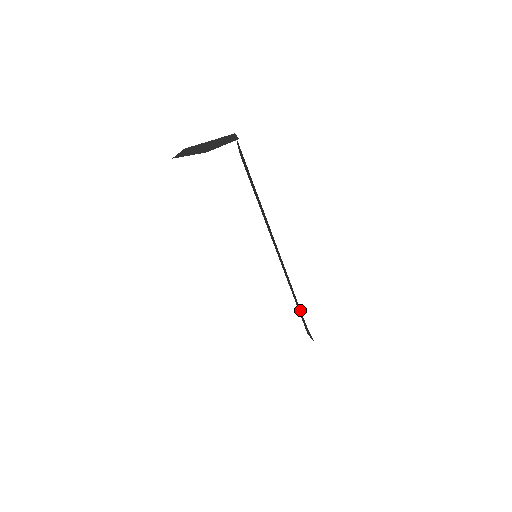
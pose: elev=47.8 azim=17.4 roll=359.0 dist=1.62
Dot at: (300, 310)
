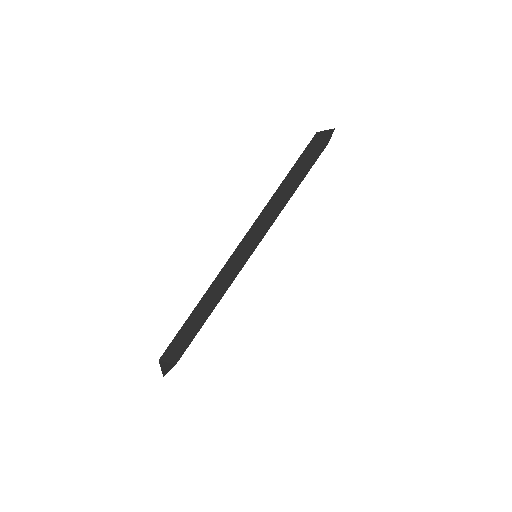
Dot at: occluded
